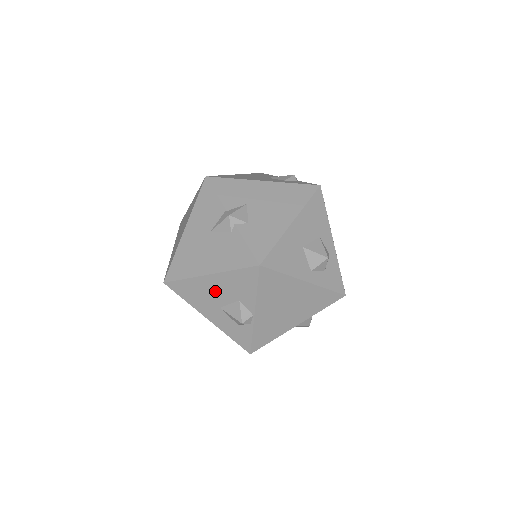
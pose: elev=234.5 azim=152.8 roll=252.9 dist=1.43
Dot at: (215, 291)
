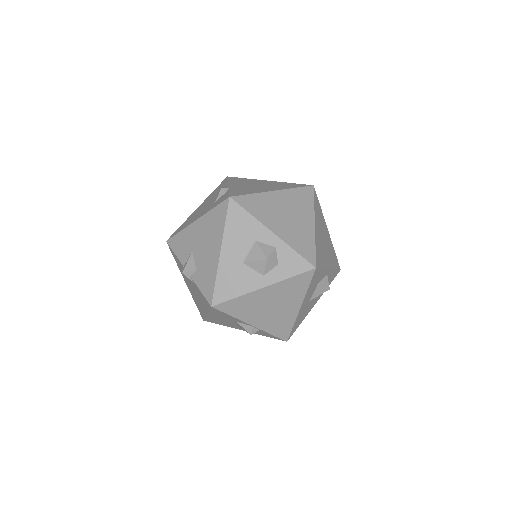
Dot at: (222, 320)
